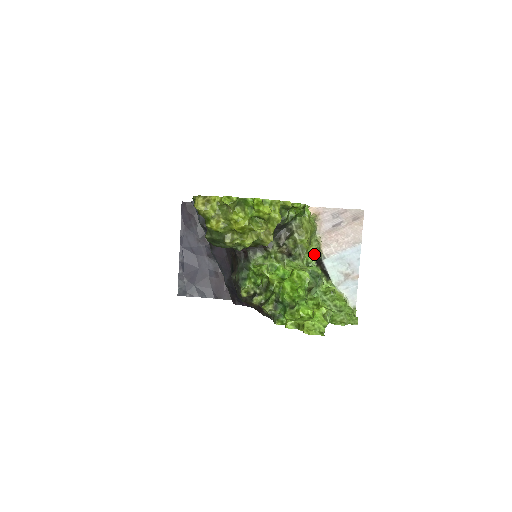
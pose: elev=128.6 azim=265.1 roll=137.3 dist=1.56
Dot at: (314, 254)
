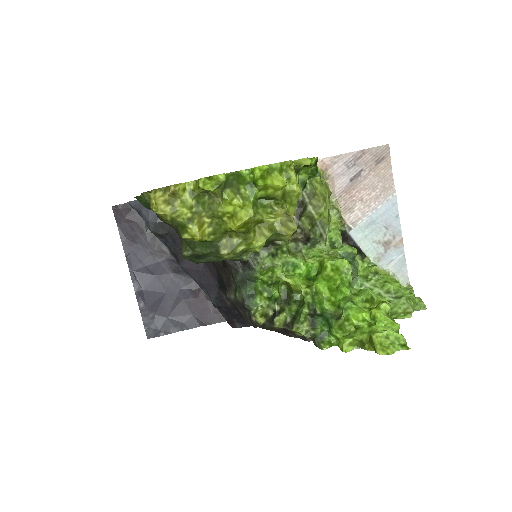
Dot at: (336, 228)
